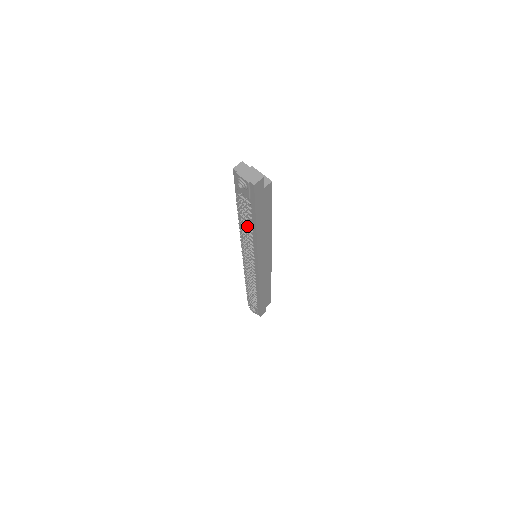
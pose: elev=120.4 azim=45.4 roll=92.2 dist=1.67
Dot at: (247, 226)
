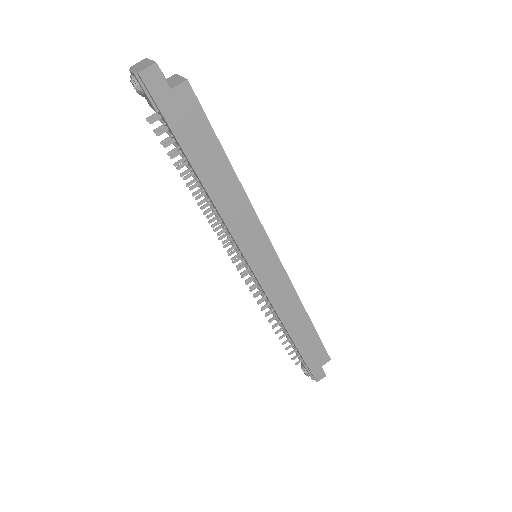
Dot at: (199, 184)
